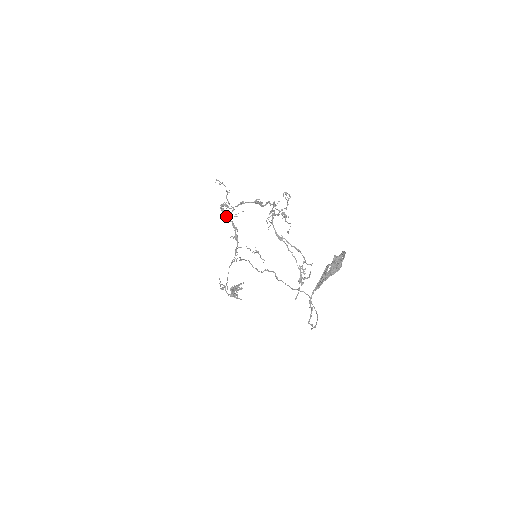
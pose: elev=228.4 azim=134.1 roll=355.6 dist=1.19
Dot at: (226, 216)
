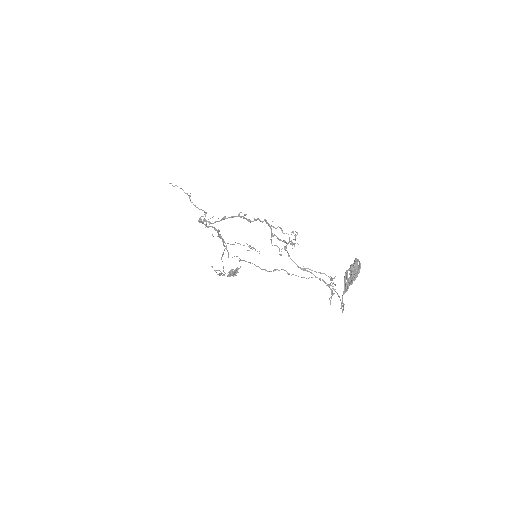
Dot at: (206, 225)
